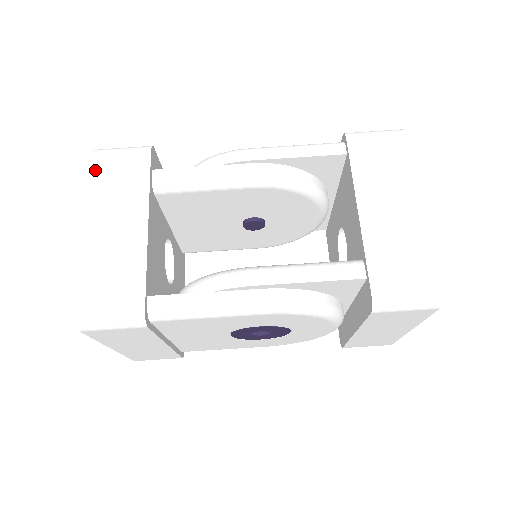
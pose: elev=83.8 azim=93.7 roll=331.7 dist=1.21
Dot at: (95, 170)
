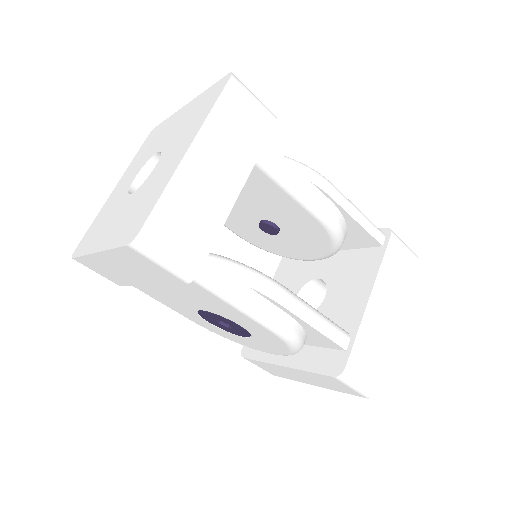
Dot at: (226, 96)
